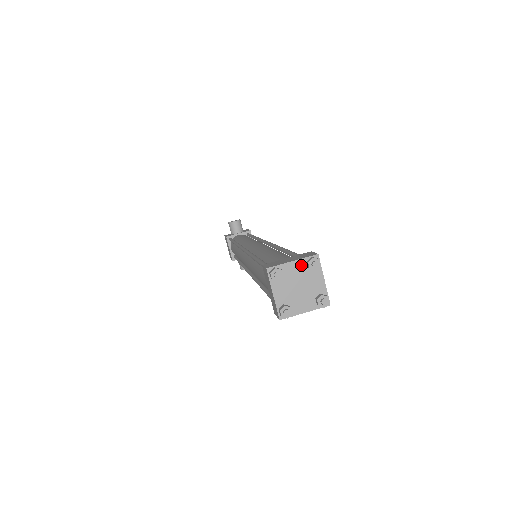
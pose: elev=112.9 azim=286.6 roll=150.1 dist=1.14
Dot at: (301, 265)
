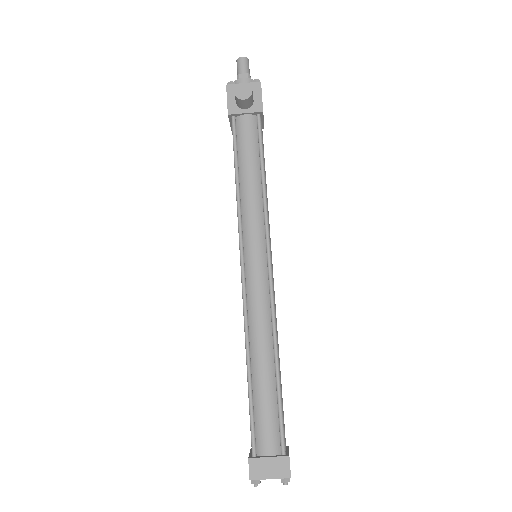
Dot at: (276, 477)
